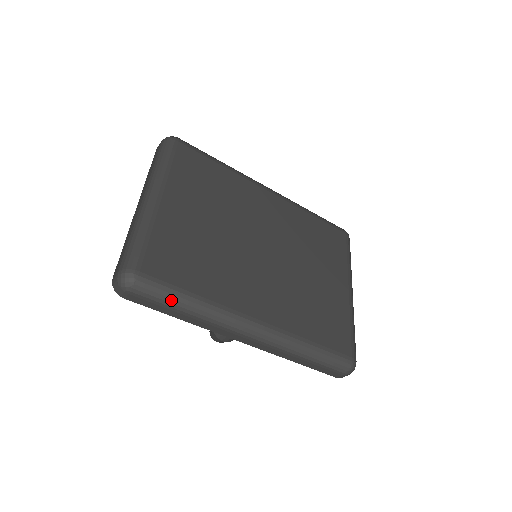
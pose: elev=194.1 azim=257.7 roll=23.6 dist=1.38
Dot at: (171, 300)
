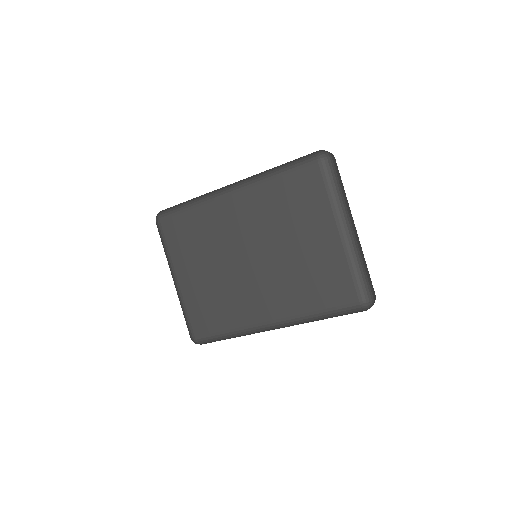
Dot at: (219, 339)
